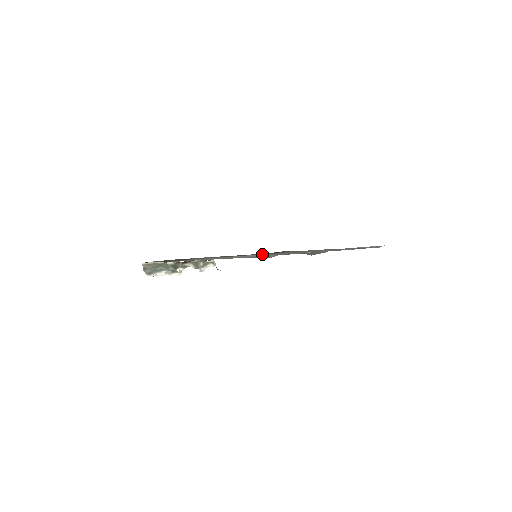
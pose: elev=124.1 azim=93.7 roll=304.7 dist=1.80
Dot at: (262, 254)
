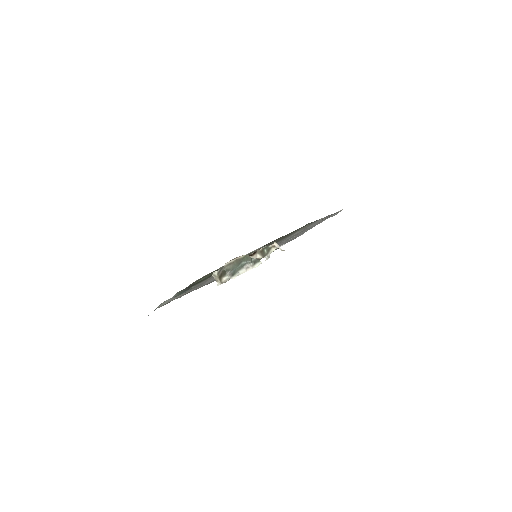
Dot at: (278, 241)
